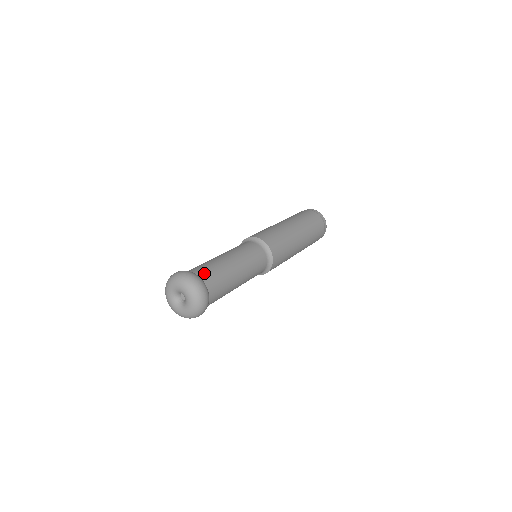
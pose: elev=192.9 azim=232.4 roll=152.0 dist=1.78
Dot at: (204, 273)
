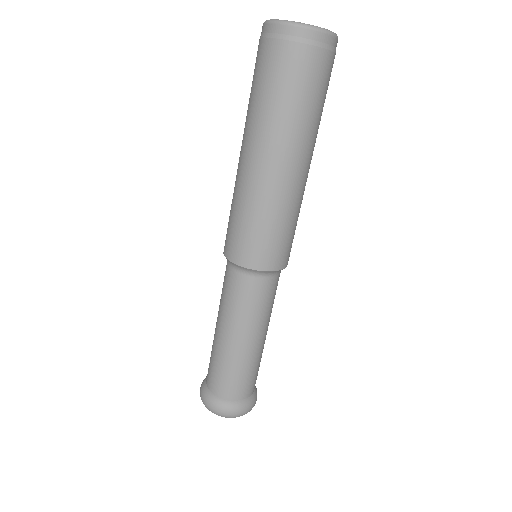
Dot at: (213, 384)
